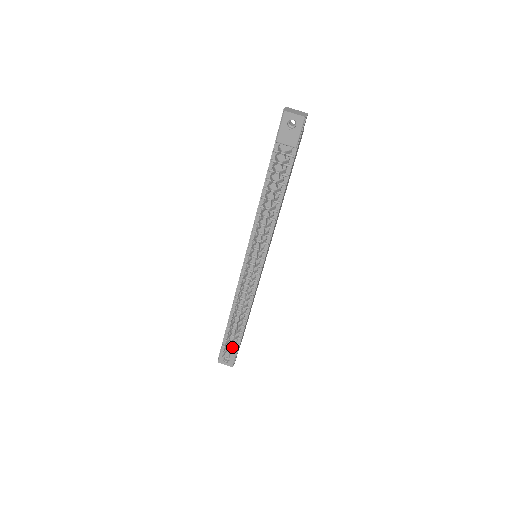
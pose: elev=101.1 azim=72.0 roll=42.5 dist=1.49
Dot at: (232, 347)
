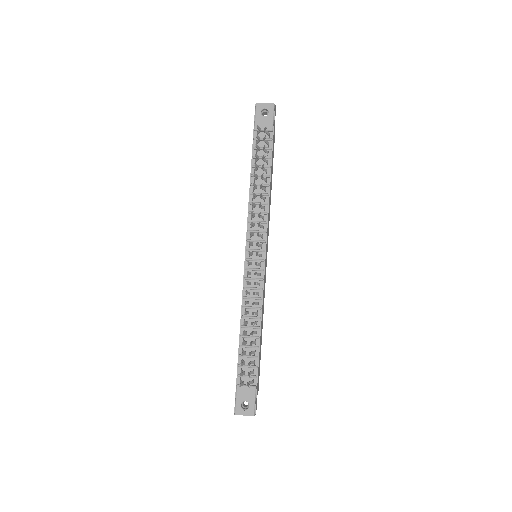
Dot at: (250, 365)
